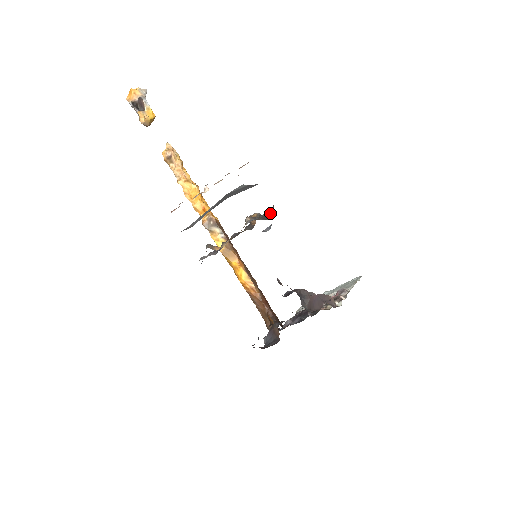
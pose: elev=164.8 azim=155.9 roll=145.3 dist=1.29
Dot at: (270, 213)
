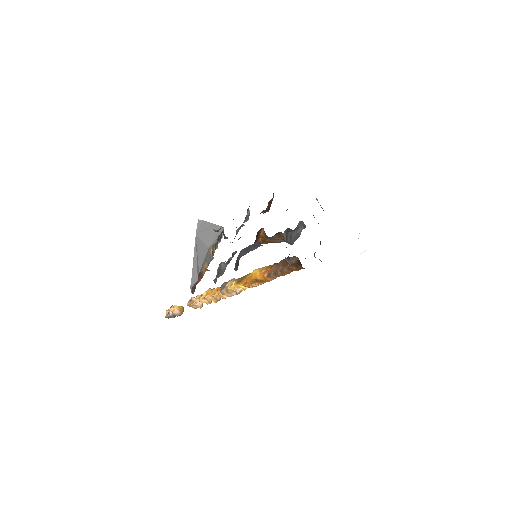
Dot at: occluded
